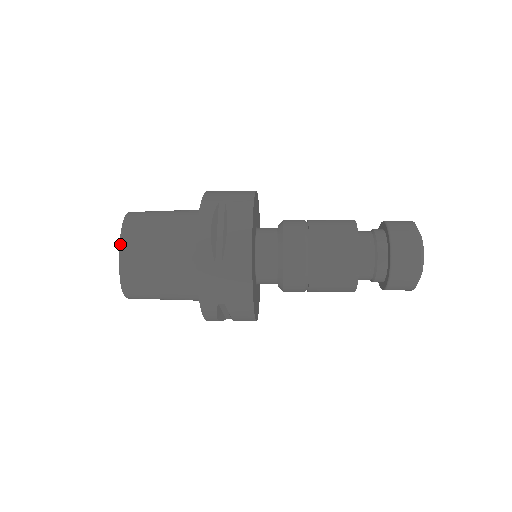
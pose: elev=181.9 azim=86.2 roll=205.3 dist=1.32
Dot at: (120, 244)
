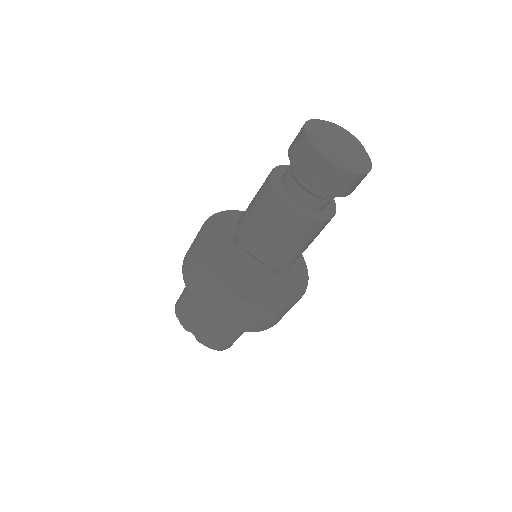
Dot at: occluded
